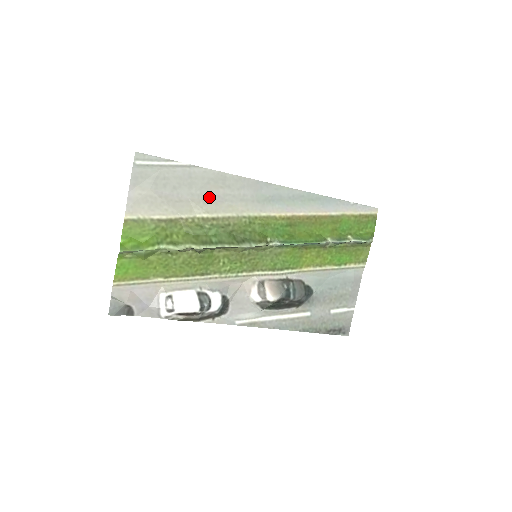
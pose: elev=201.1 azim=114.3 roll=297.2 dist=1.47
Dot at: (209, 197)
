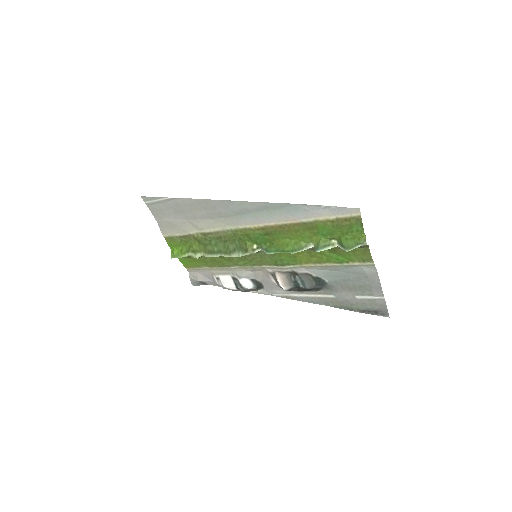
Dot at: (198, 217)
